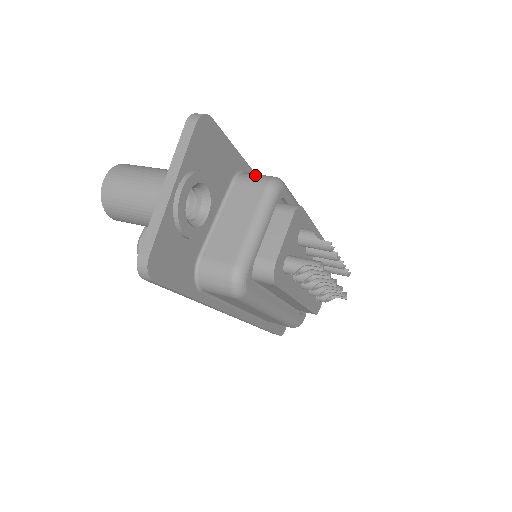
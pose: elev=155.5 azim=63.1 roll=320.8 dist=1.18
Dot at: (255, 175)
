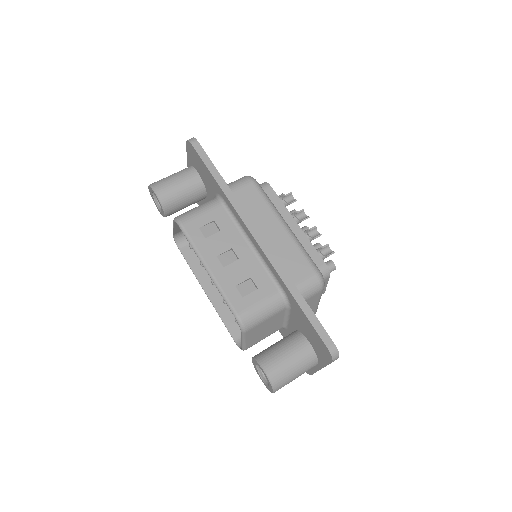
Dot at: (309, 290)
